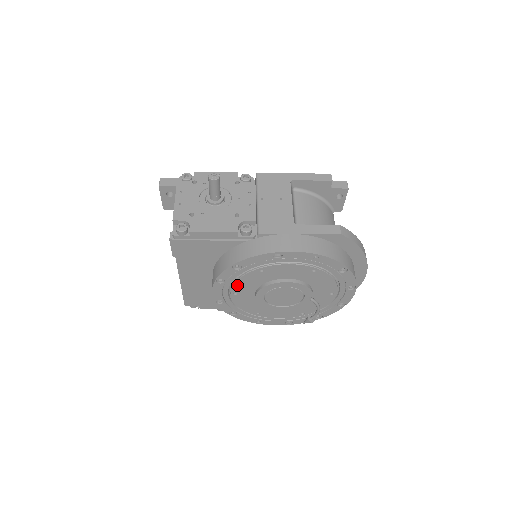
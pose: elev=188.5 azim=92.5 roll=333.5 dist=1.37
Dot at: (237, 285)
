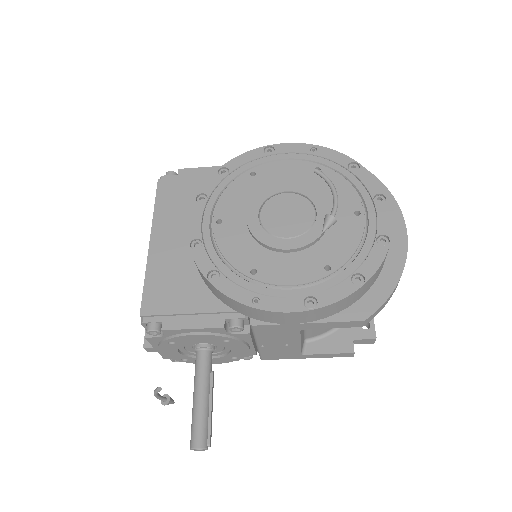
Dot at: (222, 204)
